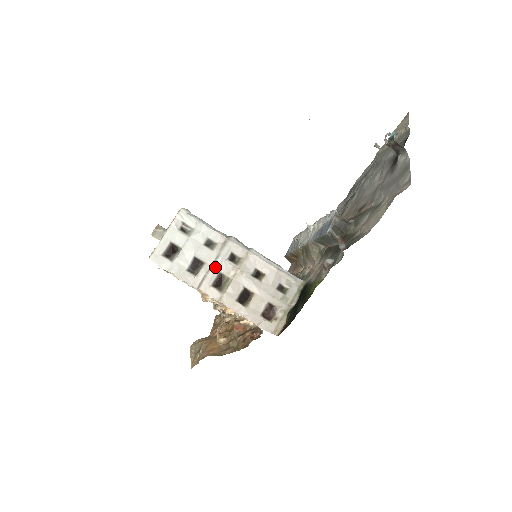
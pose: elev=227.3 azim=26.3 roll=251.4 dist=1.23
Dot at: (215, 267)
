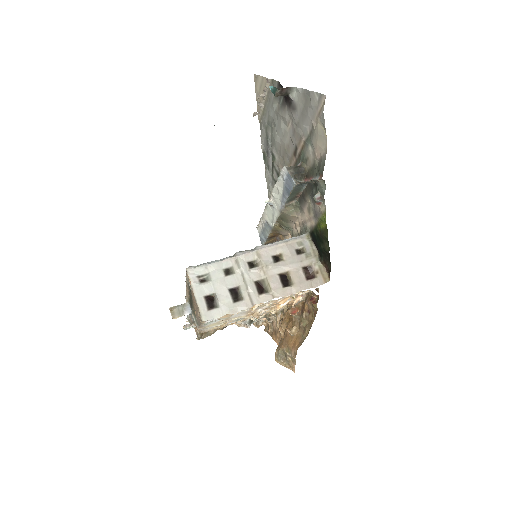
Dot at: (248, 281)
